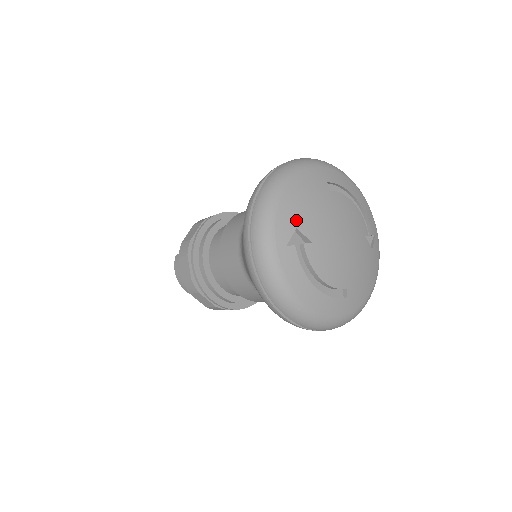
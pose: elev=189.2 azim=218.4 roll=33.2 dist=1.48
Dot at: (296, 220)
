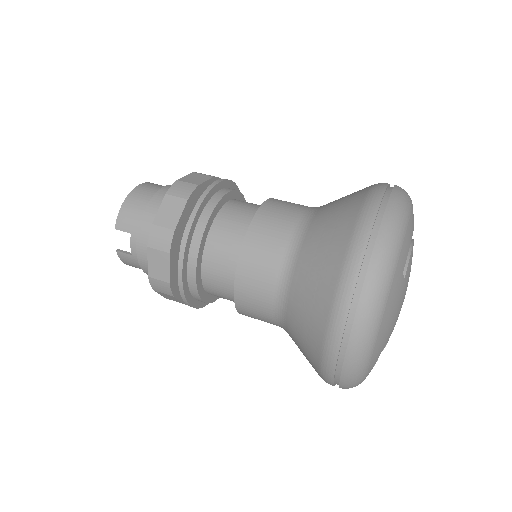
Dot at: (382, 349)
